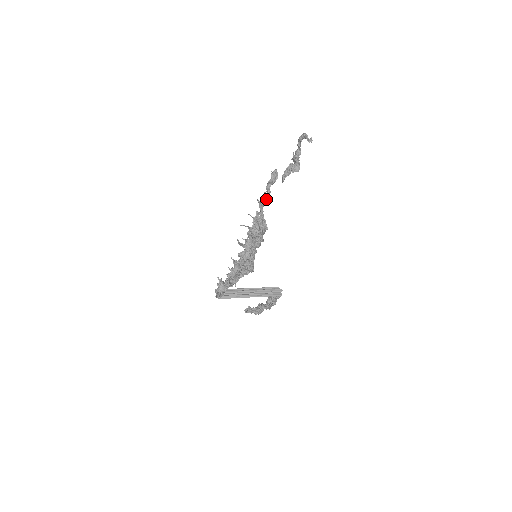
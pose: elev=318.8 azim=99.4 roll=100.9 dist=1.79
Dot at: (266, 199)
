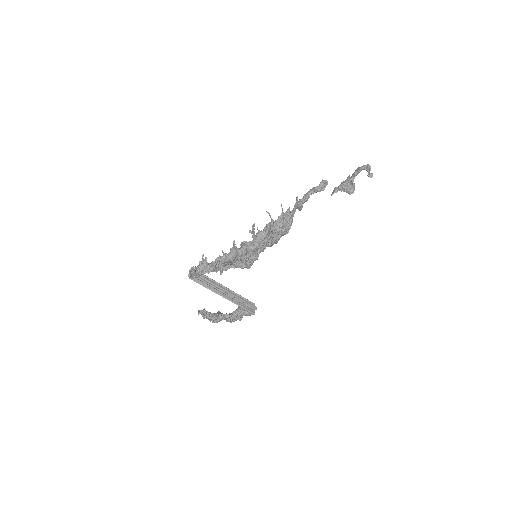
Dot at: occluded
